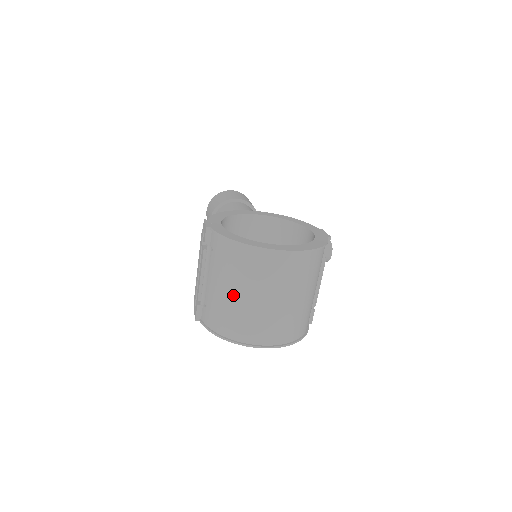
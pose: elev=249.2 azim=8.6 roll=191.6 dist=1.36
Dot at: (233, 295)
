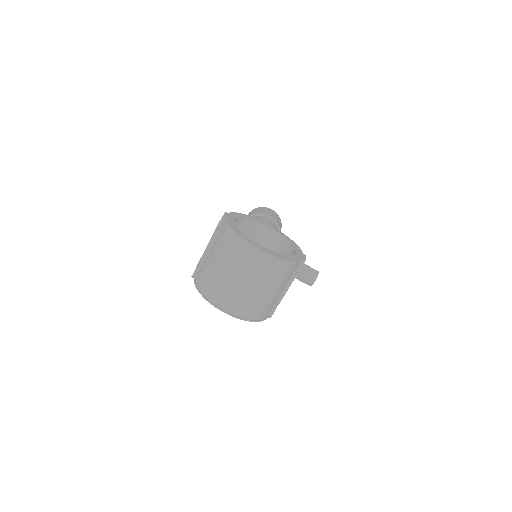
Dot at: (219, 267)
